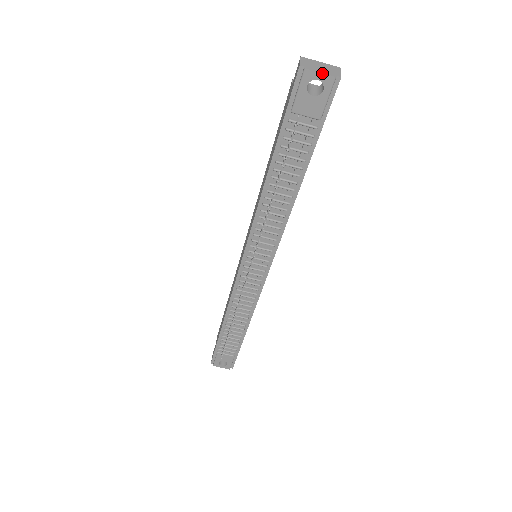
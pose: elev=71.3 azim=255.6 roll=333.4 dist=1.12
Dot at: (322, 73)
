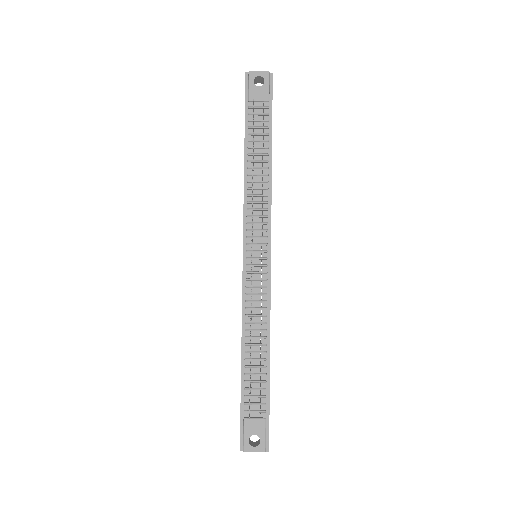
Dot at: (260, 72)
